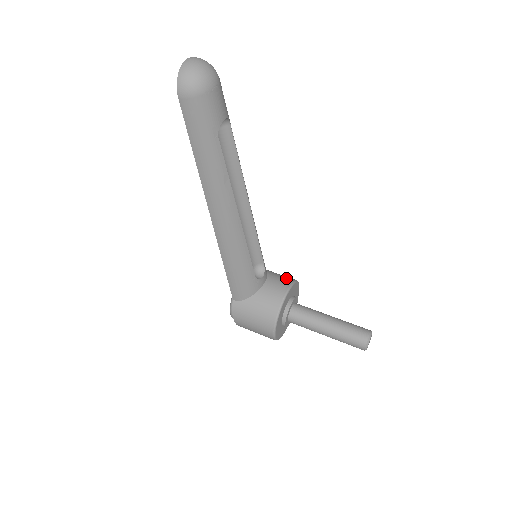
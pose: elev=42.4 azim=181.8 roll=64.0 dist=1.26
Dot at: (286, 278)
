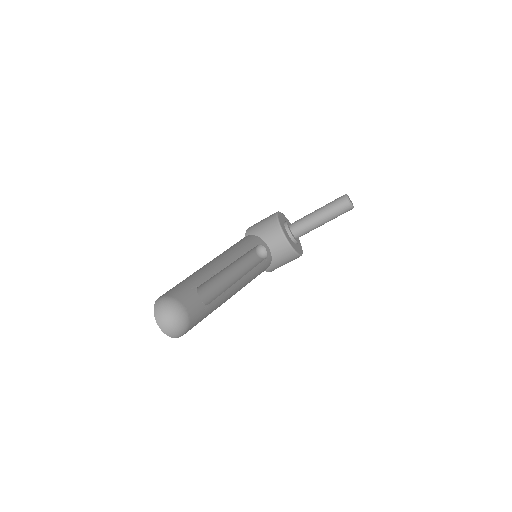
Dot at: (272, 228)
